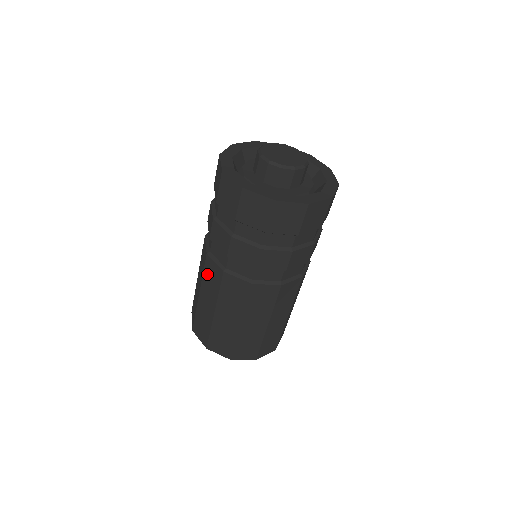
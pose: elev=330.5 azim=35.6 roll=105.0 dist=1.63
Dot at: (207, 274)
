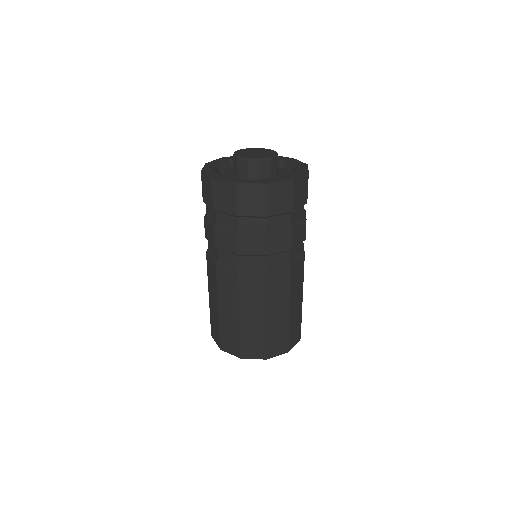
Dot at: occluded
